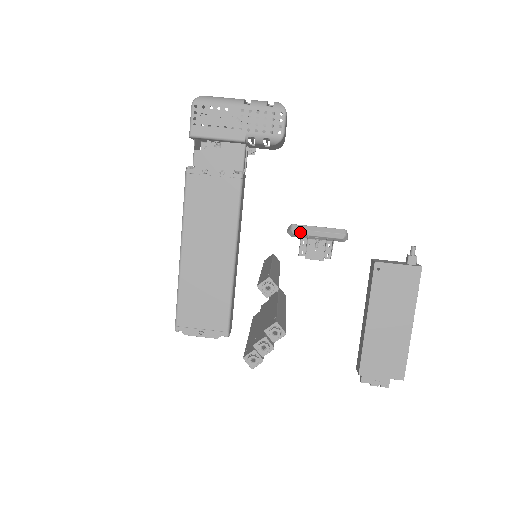
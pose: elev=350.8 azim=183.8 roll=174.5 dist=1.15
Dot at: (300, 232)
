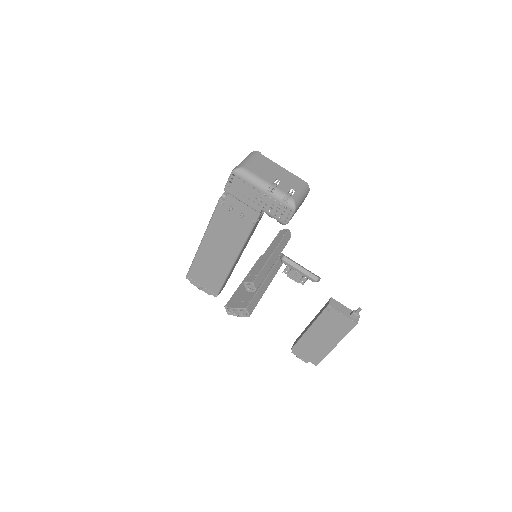
Dot at: (287, 264)
